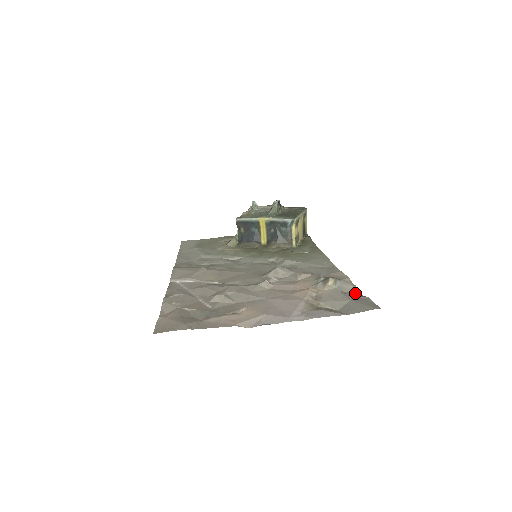
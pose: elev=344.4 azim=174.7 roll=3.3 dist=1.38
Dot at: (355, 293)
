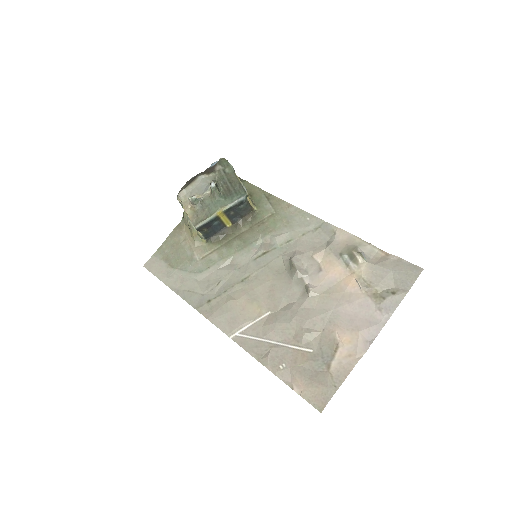
Dot at: (378, 253)
